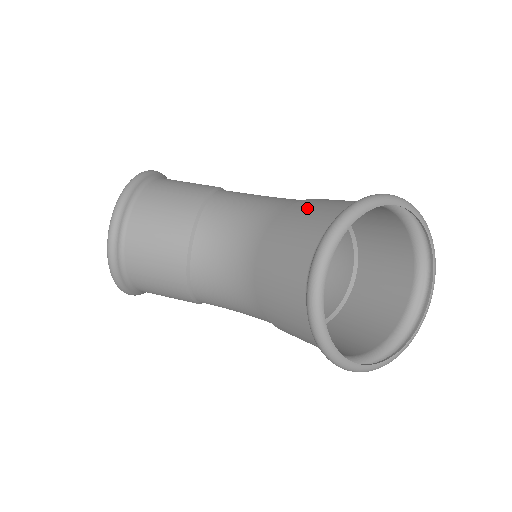
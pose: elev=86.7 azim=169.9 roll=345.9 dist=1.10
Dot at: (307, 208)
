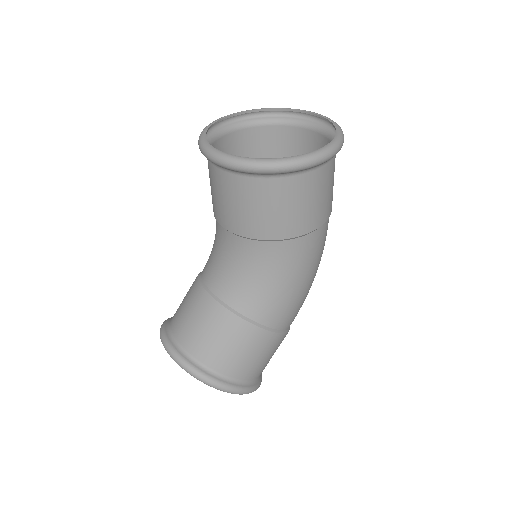
Dot at: occluded
